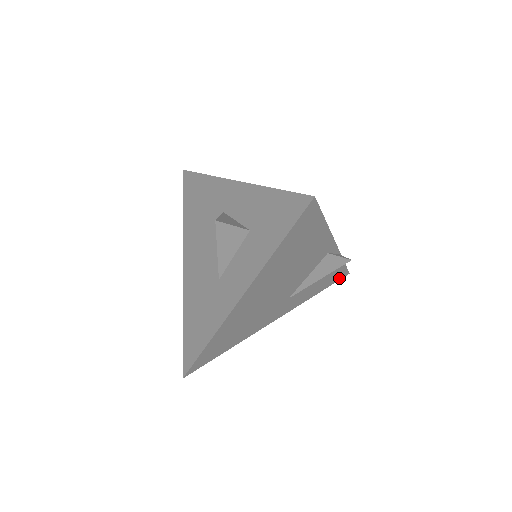
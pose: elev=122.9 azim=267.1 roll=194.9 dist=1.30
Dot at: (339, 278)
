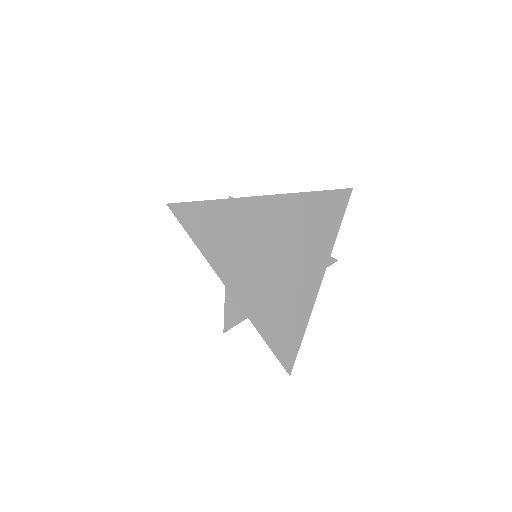
Dot at: occluded
